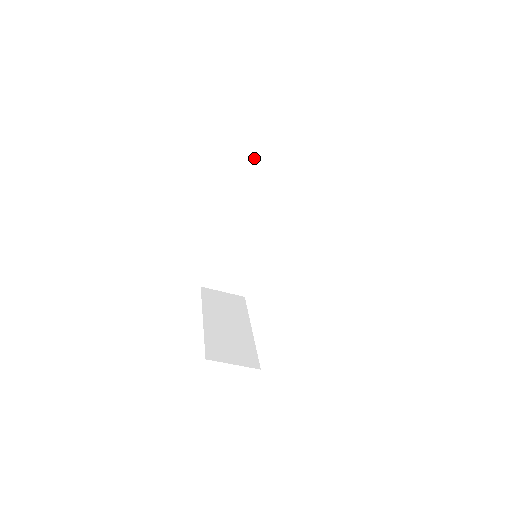
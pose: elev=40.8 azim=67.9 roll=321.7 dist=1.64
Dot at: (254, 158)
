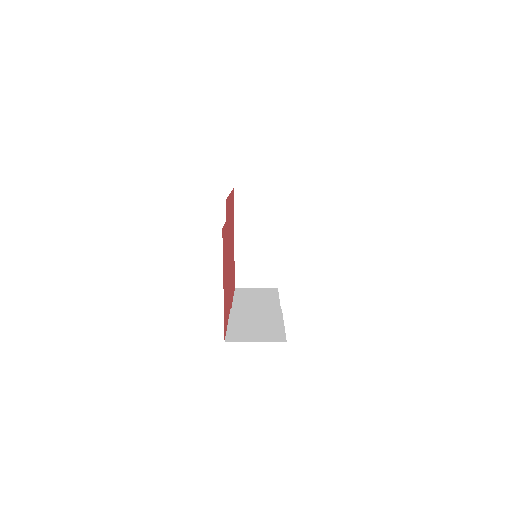
Dot at: occluded
